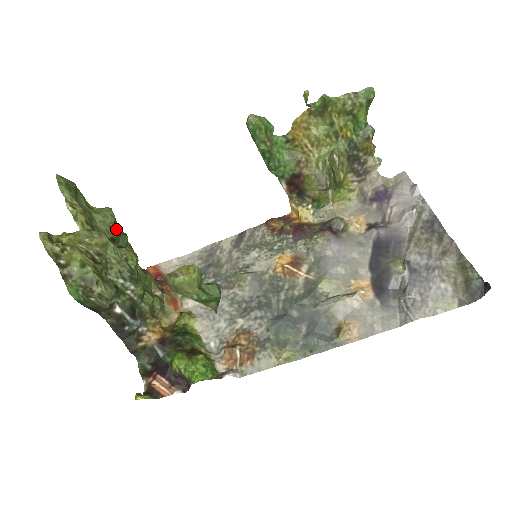
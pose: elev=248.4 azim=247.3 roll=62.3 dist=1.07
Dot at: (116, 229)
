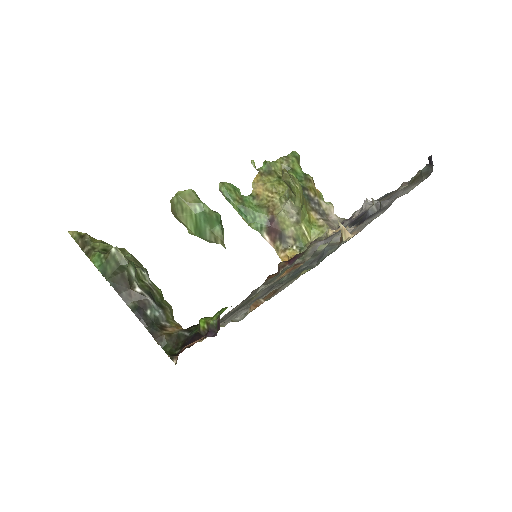
Dot at: occluded
